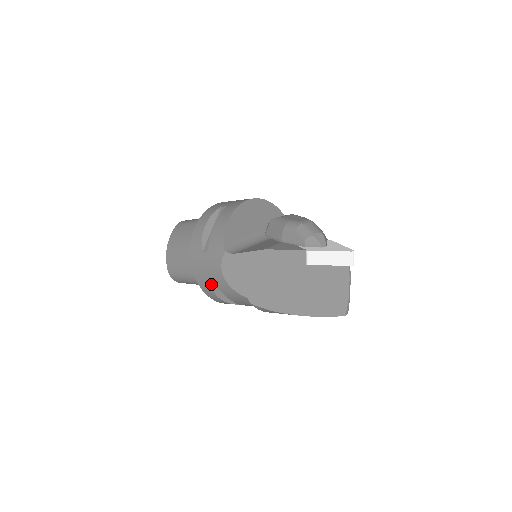
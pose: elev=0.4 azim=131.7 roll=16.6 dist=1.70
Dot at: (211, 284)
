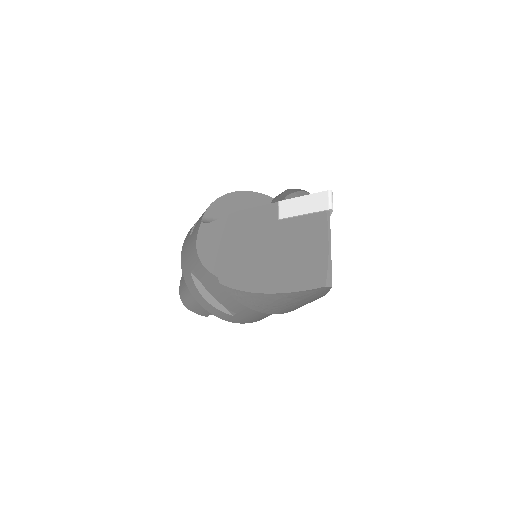
Dot at: (192, 274)
